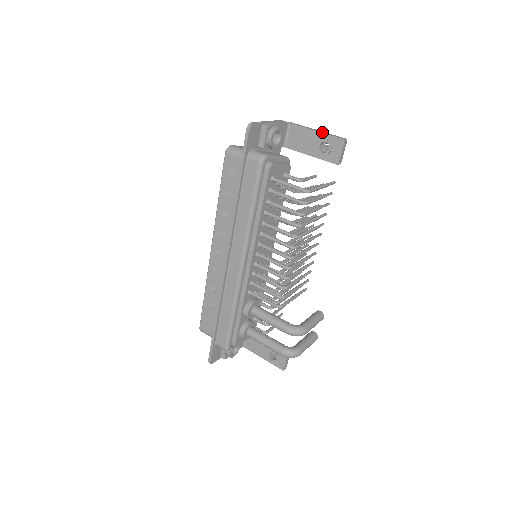
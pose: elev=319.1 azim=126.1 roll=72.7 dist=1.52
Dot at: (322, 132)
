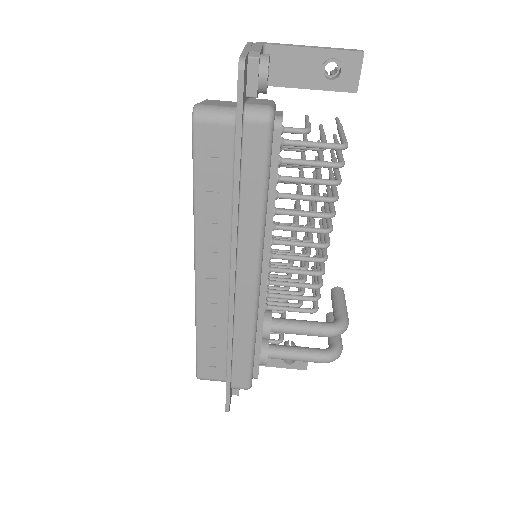
Dot at: (323, 47)
